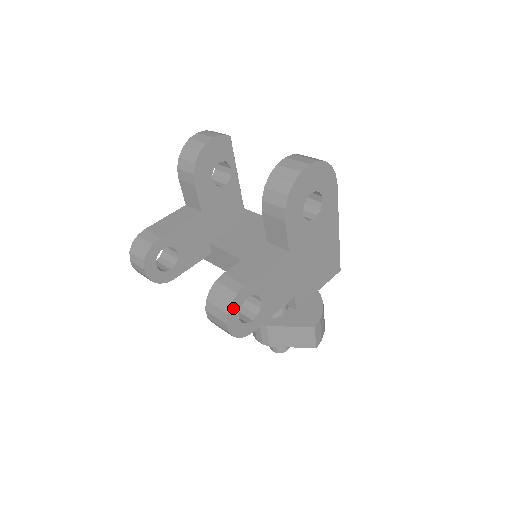
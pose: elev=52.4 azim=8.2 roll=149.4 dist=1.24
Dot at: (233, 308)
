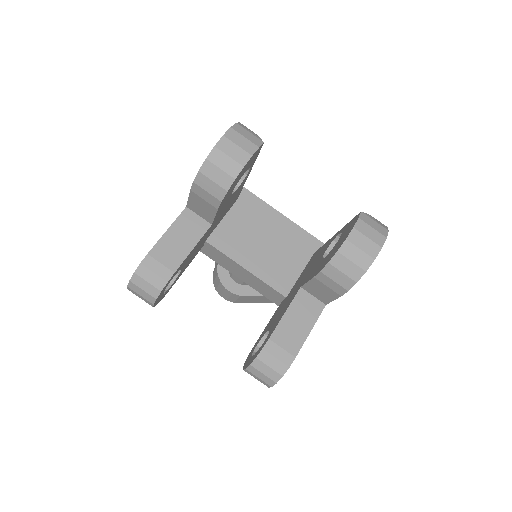
Dot at: (281, 376)
